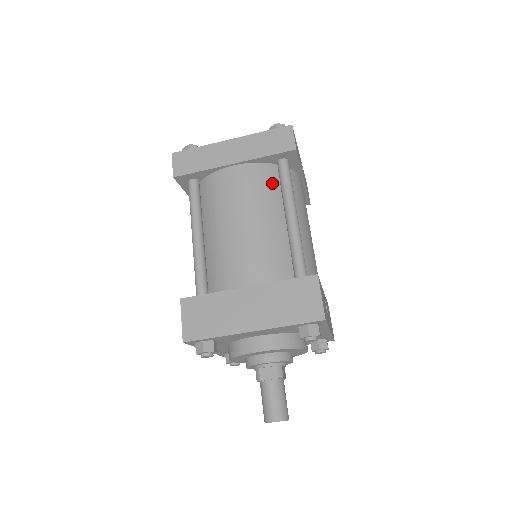
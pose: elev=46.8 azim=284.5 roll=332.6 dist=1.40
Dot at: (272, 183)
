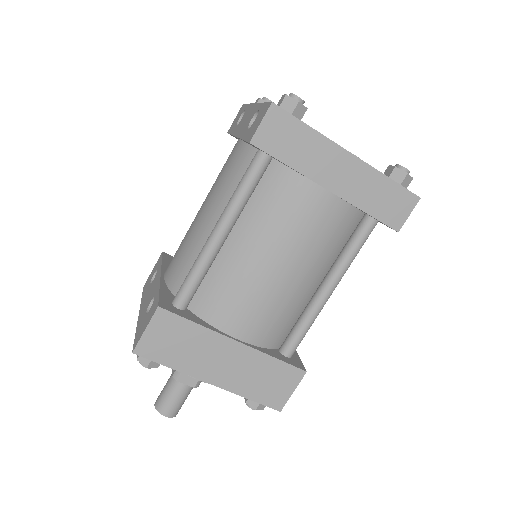
Dot at: (343, 236)
